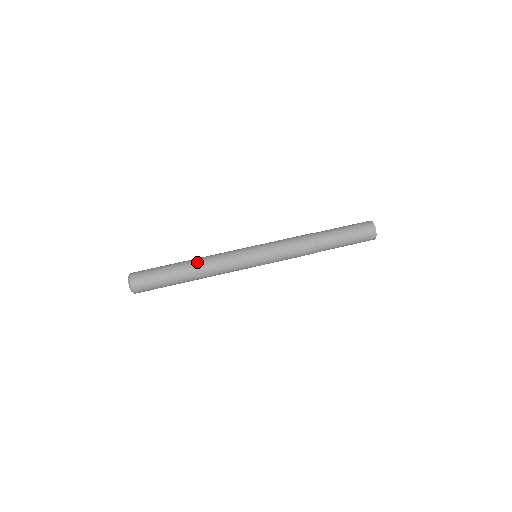
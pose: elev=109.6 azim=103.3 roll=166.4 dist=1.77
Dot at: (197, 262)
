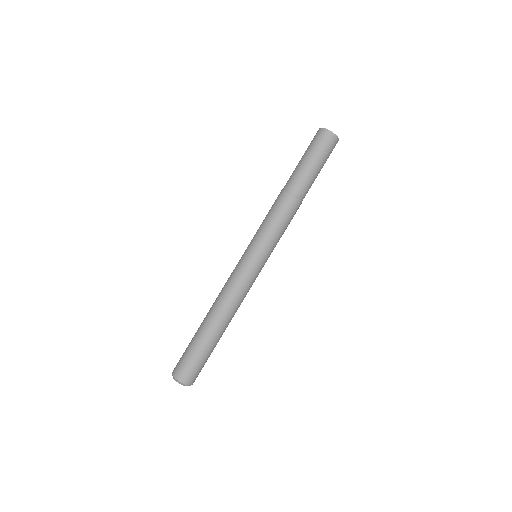
Dot at: (211, 308)
